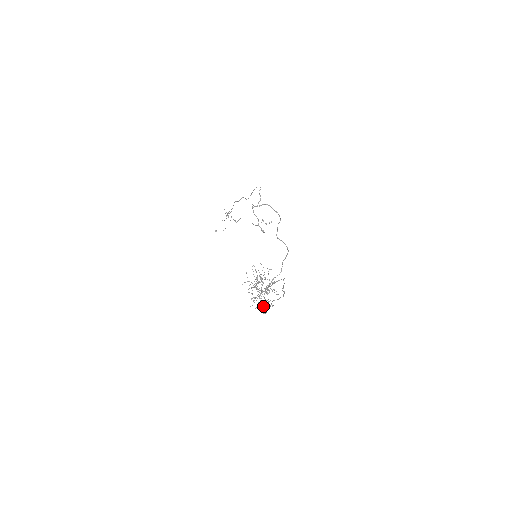
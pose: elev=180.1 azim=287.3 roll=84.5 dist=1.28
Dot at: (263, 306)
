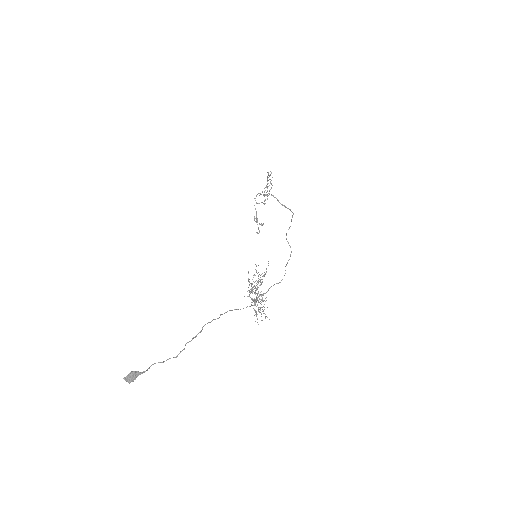
Dot at: occluded
